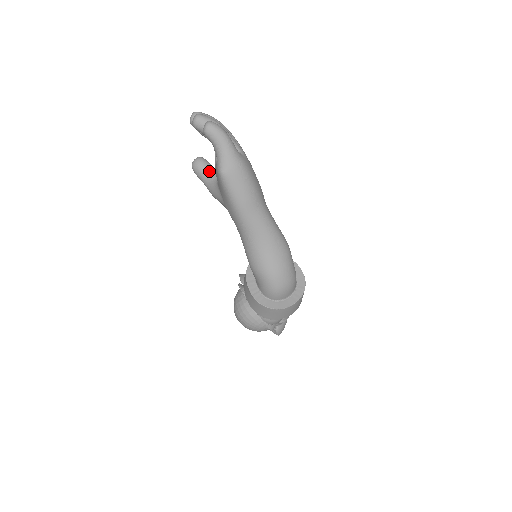
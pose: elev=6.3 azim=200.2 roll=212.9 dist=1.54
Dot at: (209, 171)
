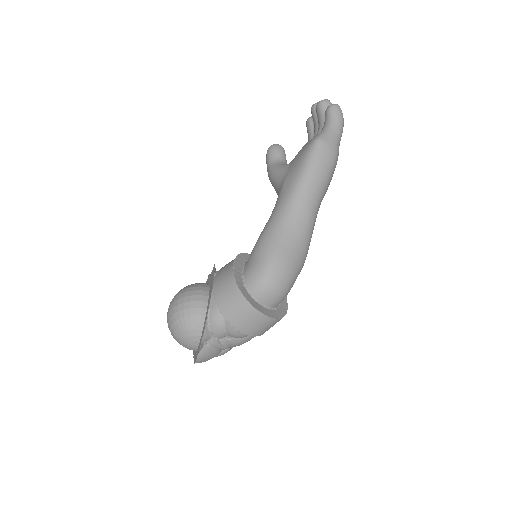
Dot at: (283, 158)
